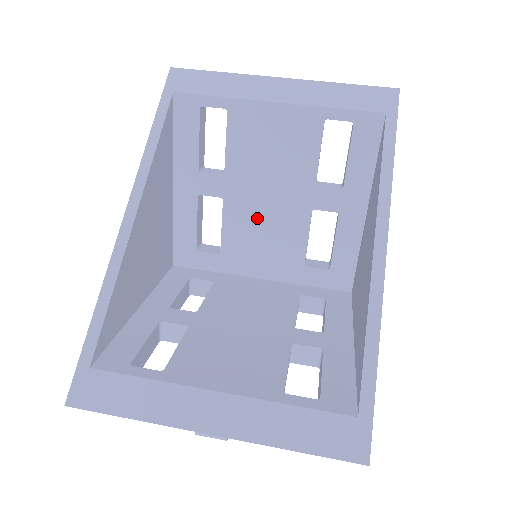
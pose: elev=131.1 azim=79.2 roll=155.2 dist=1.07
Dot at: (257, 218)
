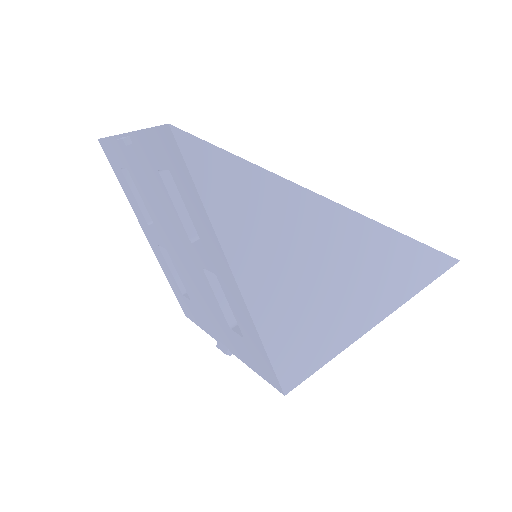
Dot at: occluded
